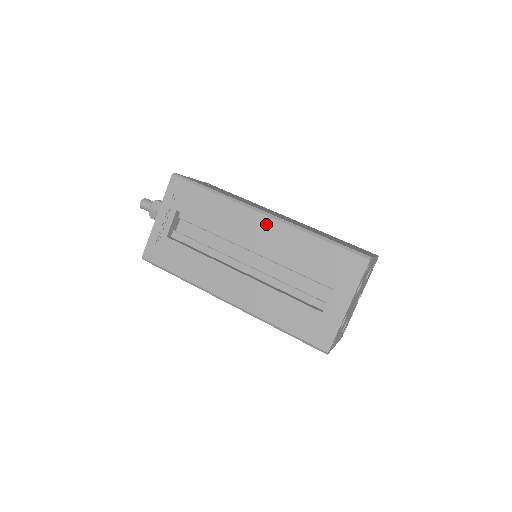
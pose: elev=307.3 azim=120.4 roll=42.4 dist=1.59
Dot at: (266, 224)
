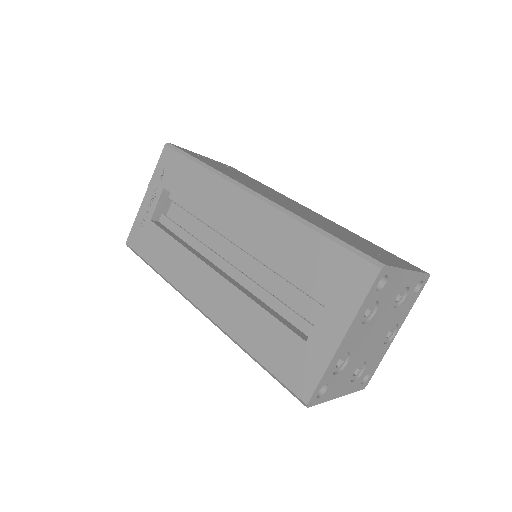
Dot at: (252, 208)
